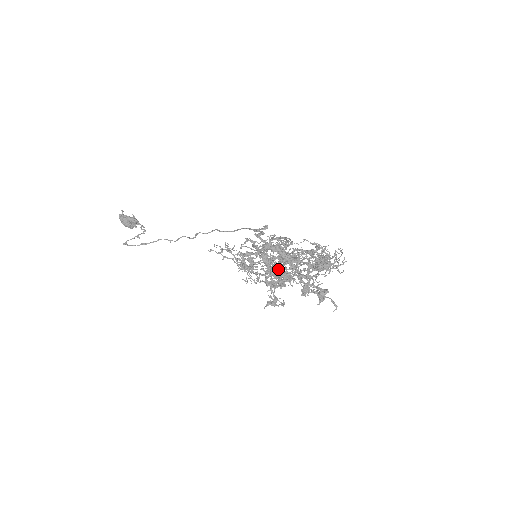
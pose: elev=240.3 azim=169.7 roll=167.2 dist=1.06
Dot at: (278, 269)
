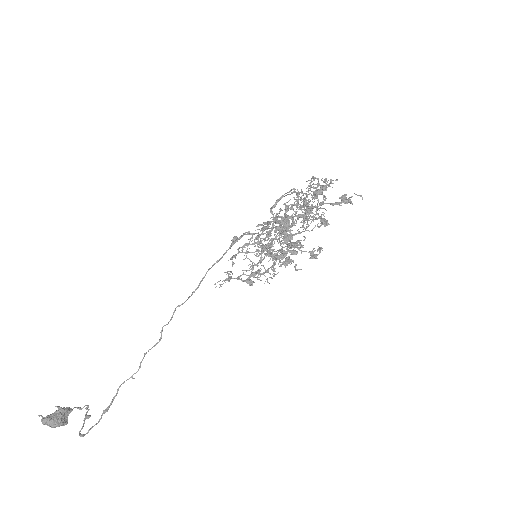
Dot at: (288, 236)
